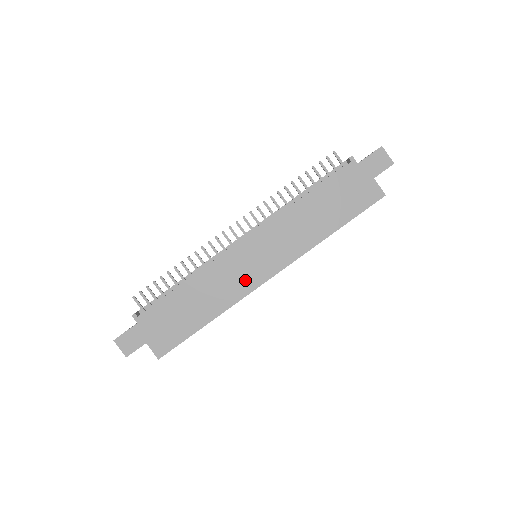
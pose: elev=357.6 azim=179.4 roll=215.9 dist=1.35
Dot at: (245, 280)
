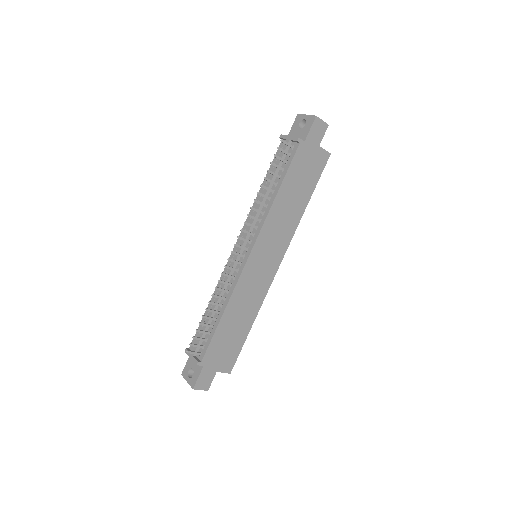
Dot at: (263, 281)
